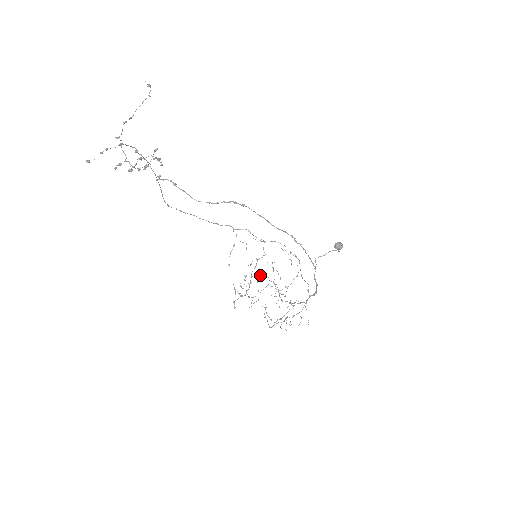
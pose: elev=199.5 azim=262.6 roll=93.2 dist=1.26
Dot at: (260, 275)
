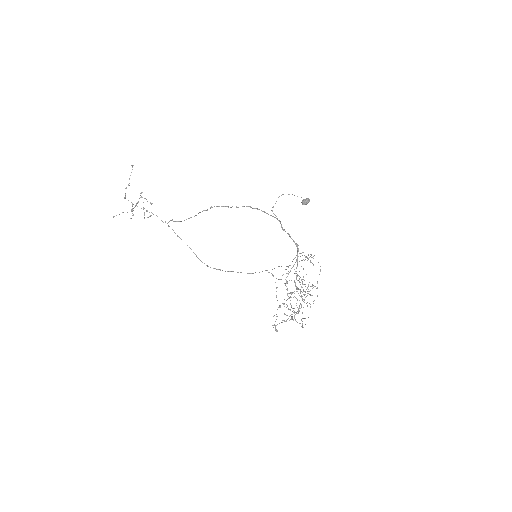
Dot at: (304, 300)
